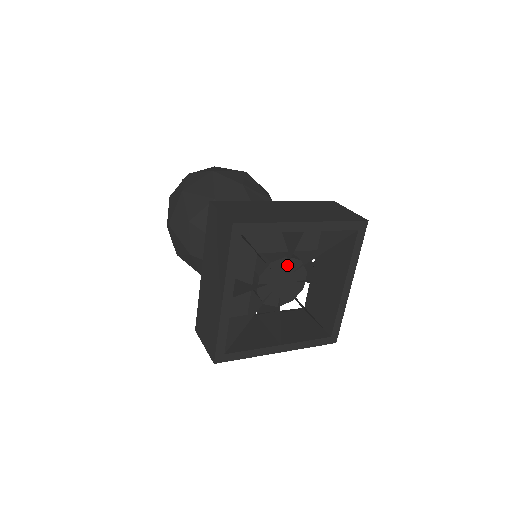
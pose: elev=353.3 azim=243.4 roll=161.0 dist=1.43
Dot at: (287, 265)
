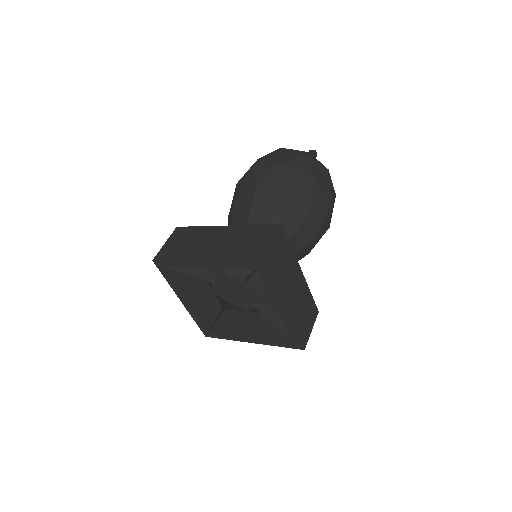
Dot at: (231, 282)
